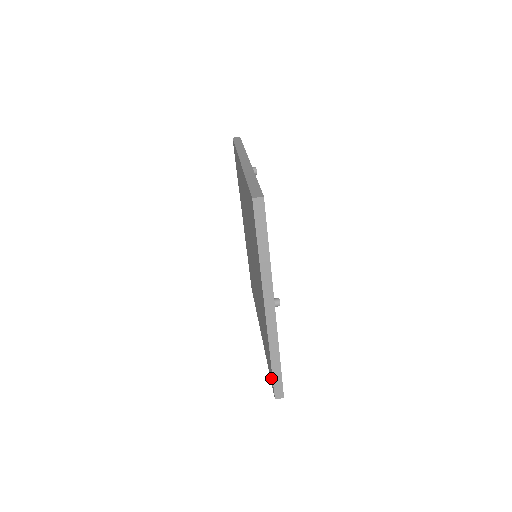
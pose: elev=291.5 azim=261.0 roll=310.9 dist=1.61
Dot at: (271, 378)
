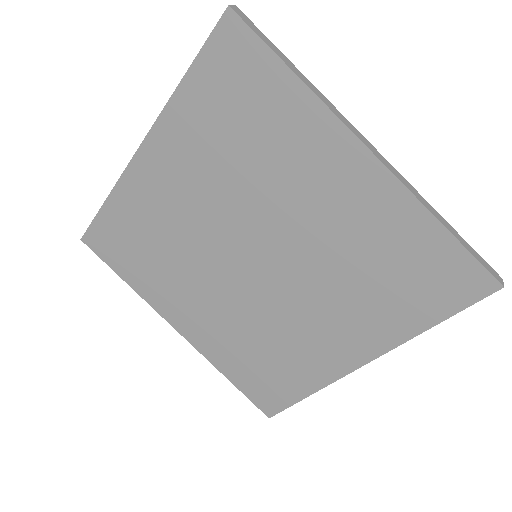
Dot at: (463, 284)
